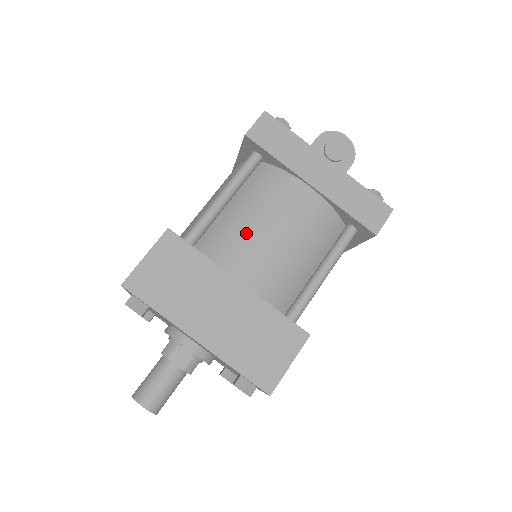
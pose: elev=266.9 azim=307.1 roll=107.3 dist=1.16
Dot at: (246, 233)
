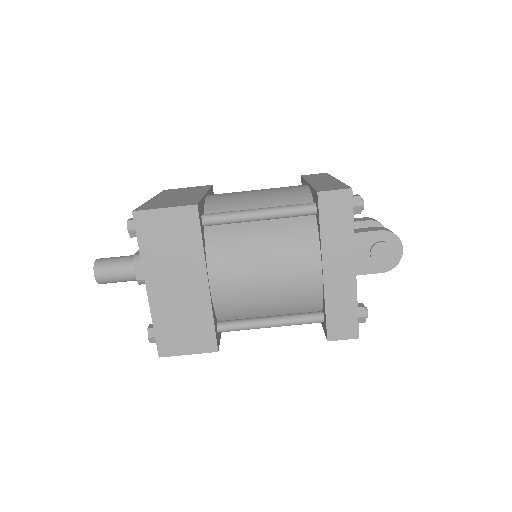
Dot at: (246, 255)
